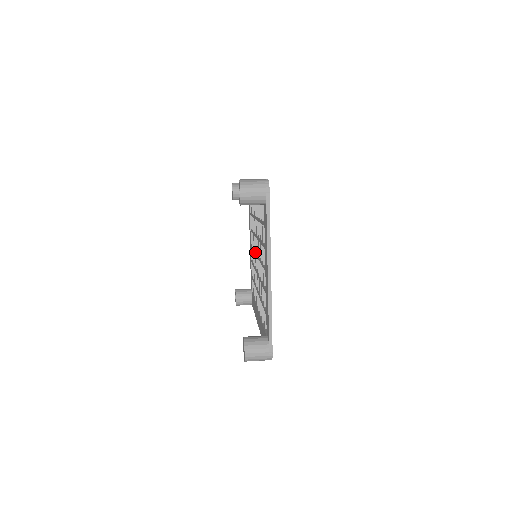
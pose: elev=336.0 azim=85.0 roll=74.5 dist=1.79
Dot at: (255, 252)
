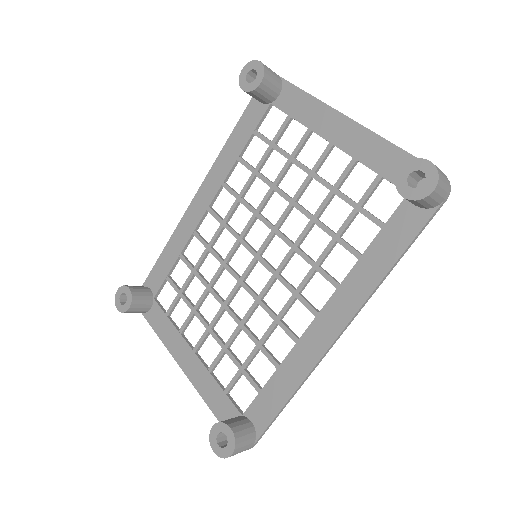
Dot at: (240, 278)
